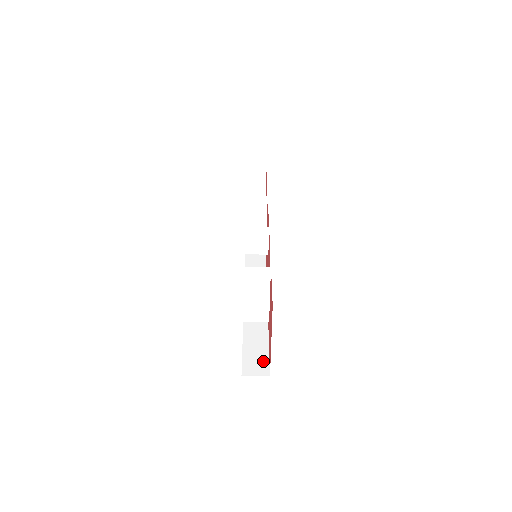
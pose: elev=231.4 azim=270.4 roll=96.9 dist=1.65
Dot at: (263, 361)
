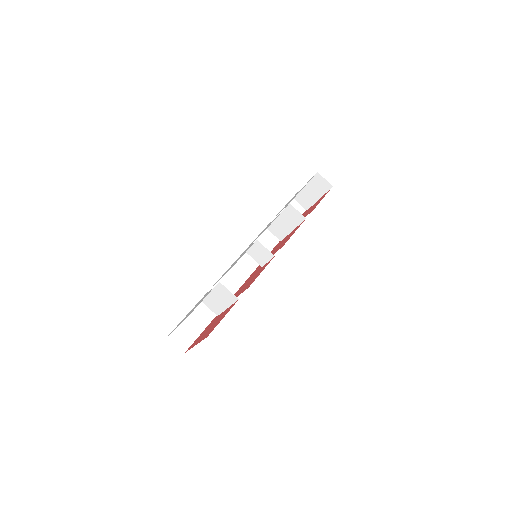
Dot at: (190, 338)
